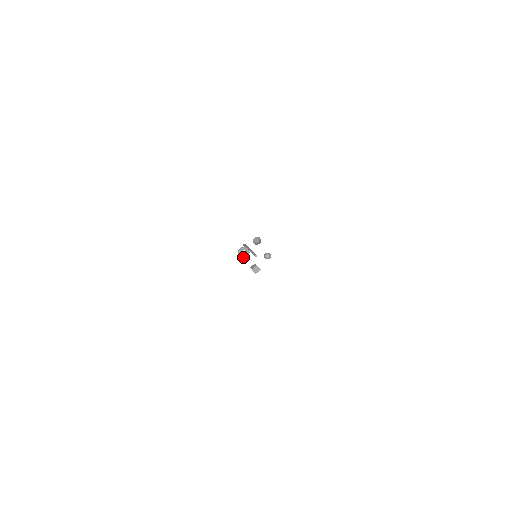
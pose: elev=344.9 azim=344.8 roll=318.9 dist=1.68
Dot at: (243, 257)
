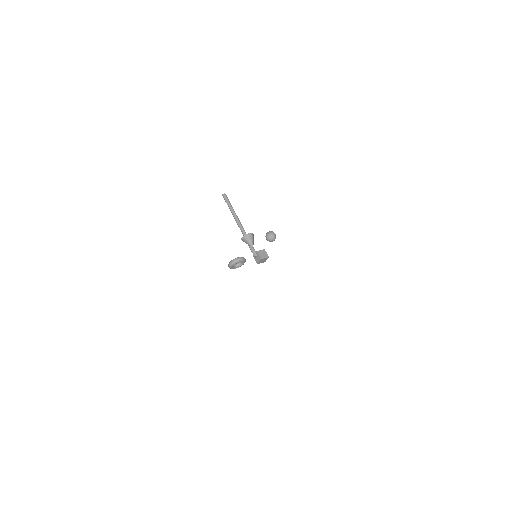
Dot at: occluded
